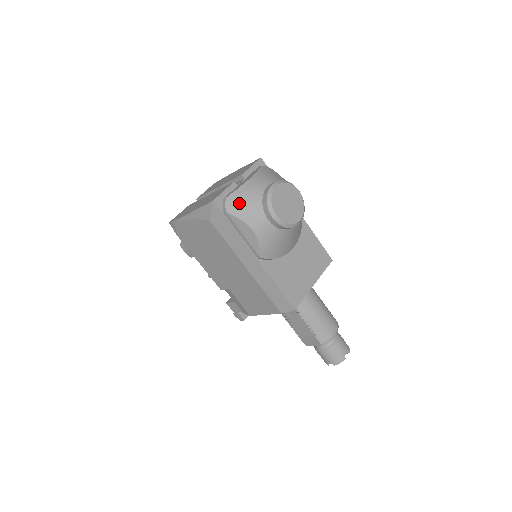
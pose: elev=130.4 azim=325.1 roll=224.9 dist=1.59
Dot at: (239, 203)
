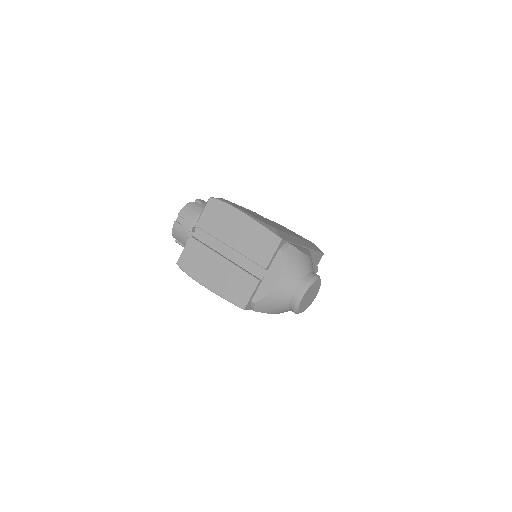
Dot at: (267, 307)
